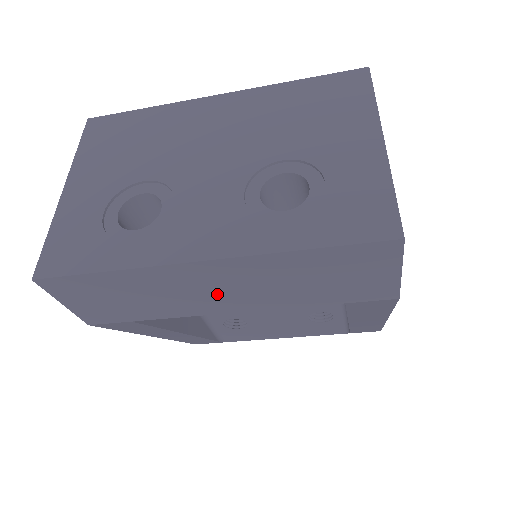
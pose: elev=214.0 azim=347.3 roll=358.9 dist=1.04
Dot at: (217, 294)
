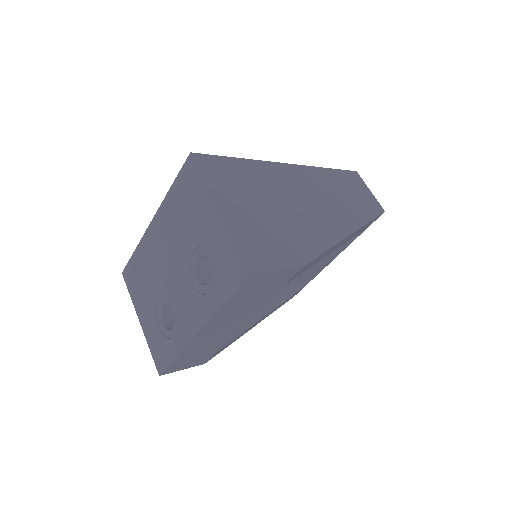
Dot at: (227, 327)
